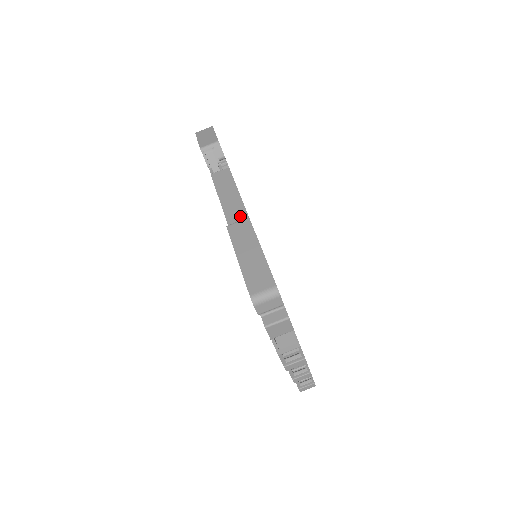
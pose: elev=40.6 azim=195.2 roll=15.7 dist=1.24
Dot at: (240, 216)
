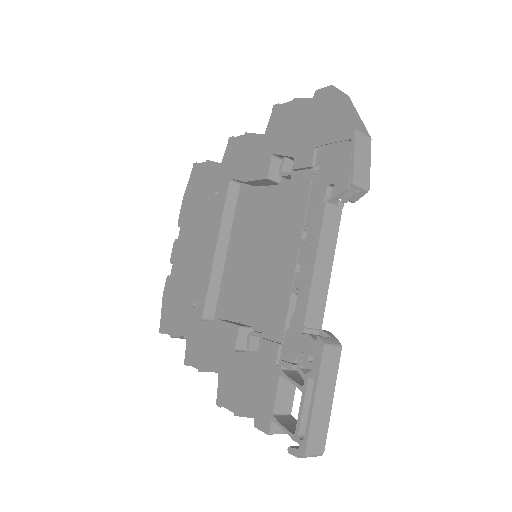
Dot at: (321, 300)
